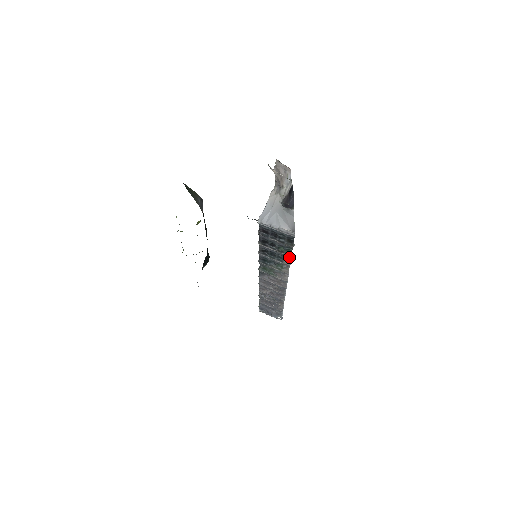
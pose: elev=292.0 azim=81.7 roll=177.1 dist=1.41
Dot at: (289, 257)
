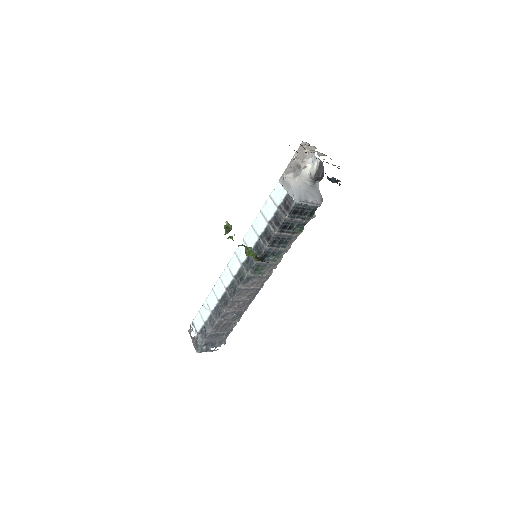
Dot at: (295, 238)
